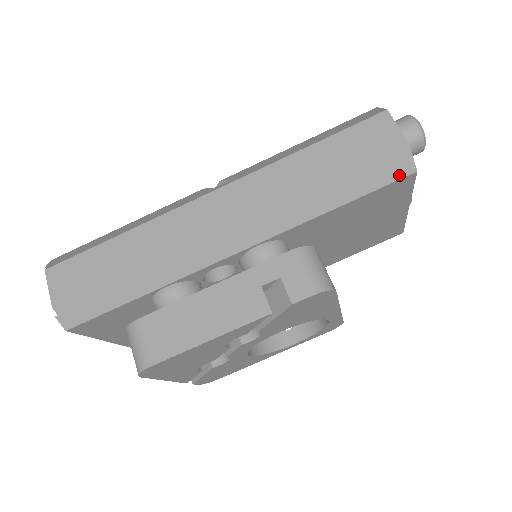
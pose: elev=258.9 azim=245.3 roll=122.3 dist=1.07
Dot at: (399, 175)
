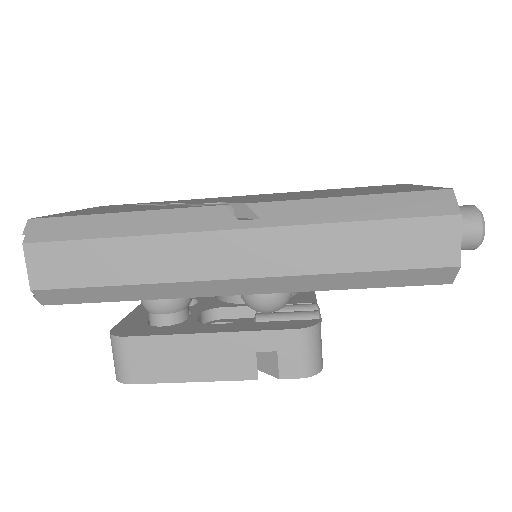
Dot at: (434, 282)
